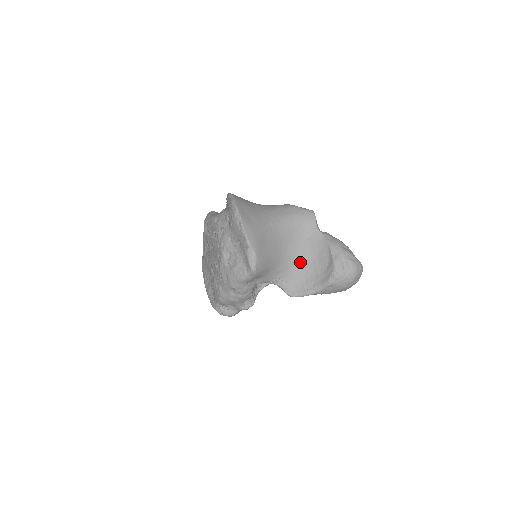
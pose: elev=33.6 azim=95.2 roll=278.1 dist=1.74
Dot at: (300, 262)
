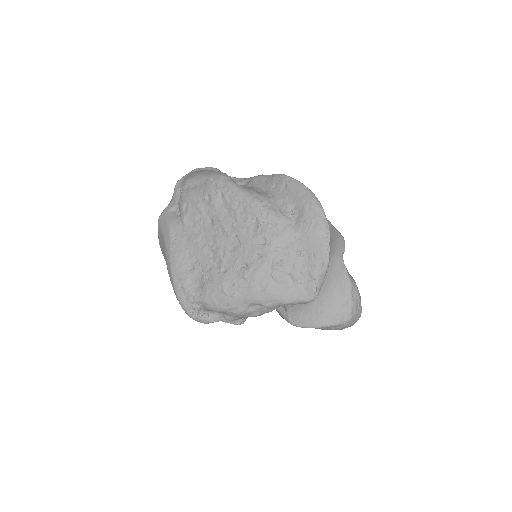
Dot at: occluded
